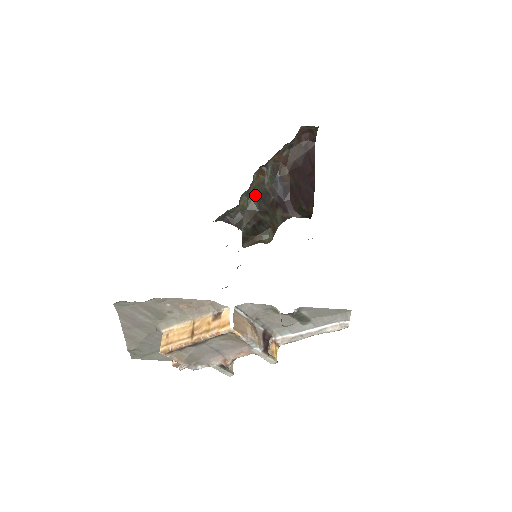
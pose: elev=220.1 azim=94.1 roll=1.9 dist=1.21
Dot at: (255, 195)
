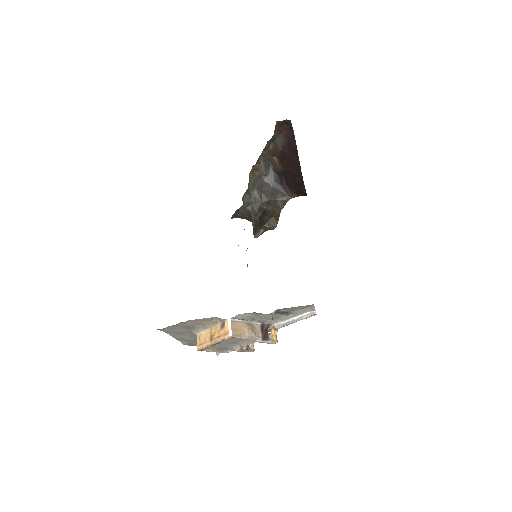
Dot at: (255, 190)
